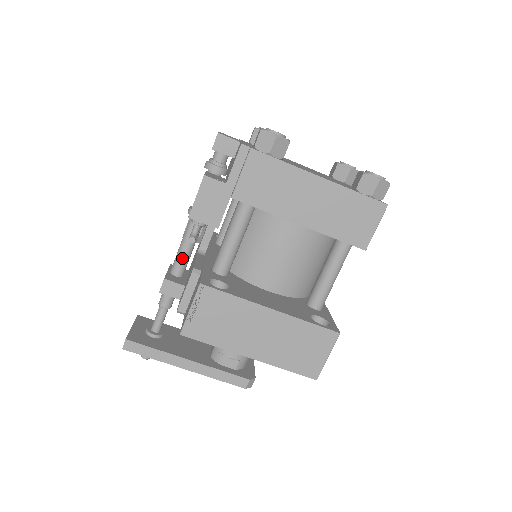
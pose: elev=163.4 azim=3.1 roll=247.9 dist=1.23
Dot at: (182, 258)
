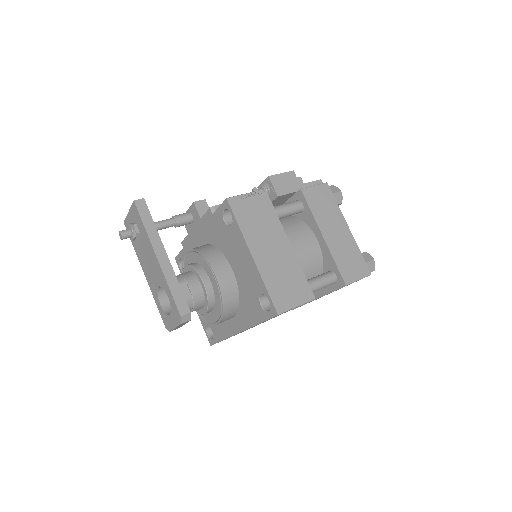
Dot at: occluded
